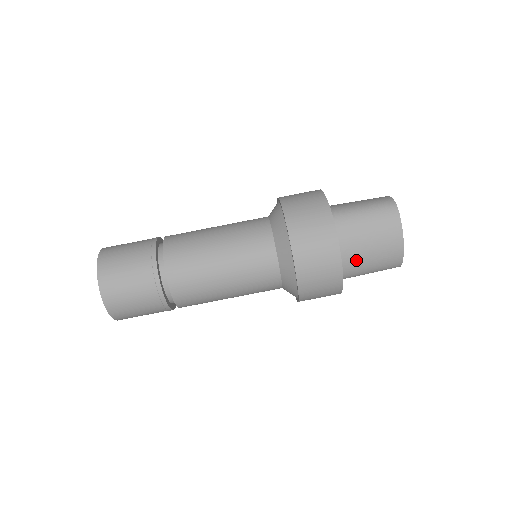
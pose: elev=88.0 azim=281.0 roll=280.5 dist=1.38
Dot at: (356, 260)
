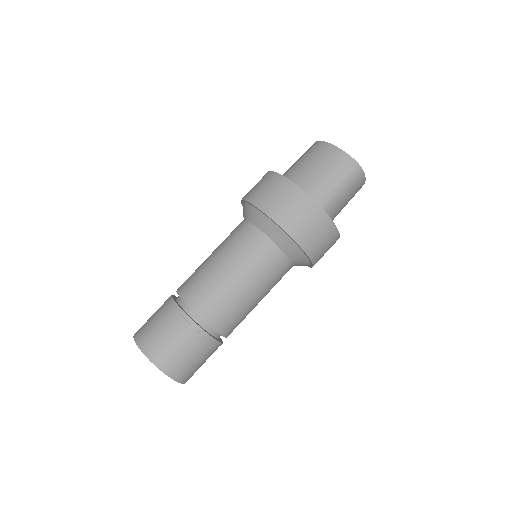
Dot at: (310, 181)
